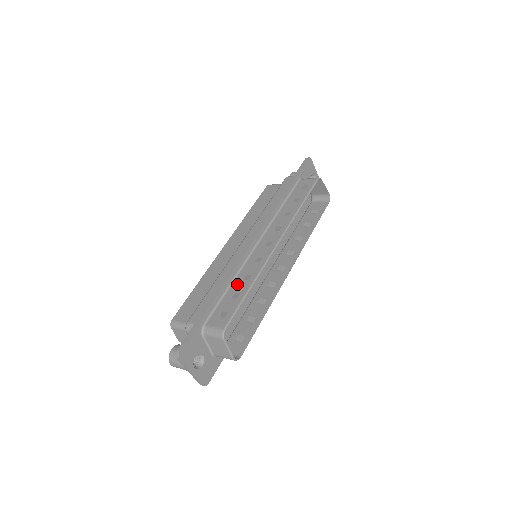
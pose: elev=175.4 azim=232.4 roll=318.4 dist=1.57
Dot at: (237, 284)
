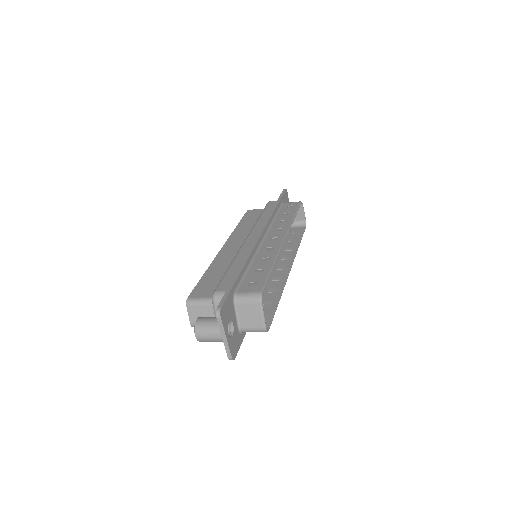
Dot at: (257, 264)
